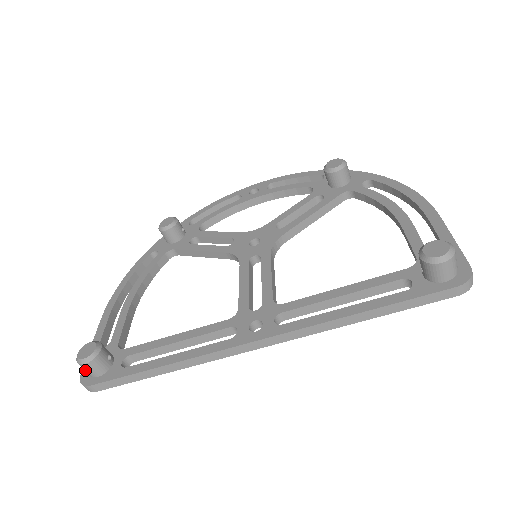
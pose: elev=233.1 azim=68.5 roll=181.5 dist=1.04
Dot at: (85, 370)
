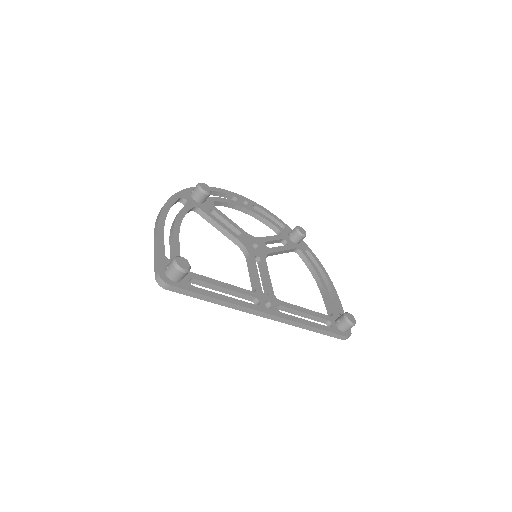
Dot at: (173, 274)
